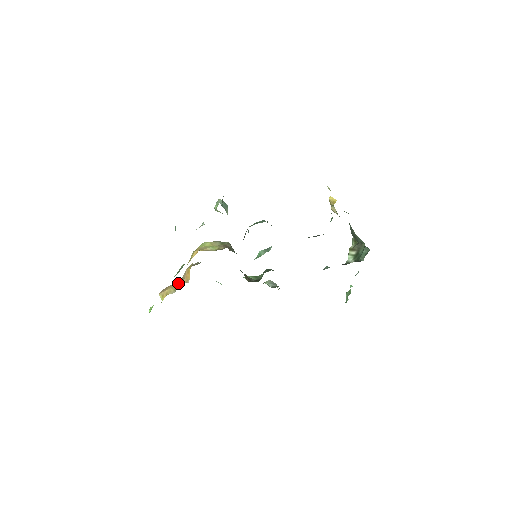
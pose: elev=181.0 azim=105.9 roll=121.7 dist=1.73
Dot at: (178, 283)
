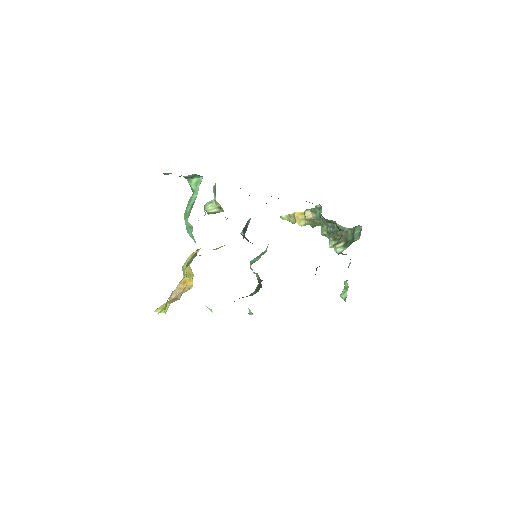
Dot at: occluded
